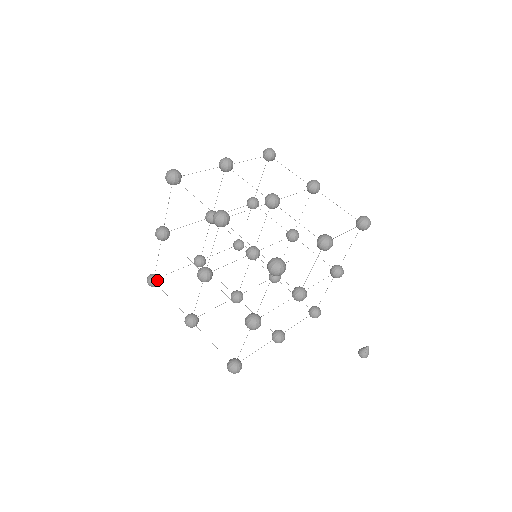
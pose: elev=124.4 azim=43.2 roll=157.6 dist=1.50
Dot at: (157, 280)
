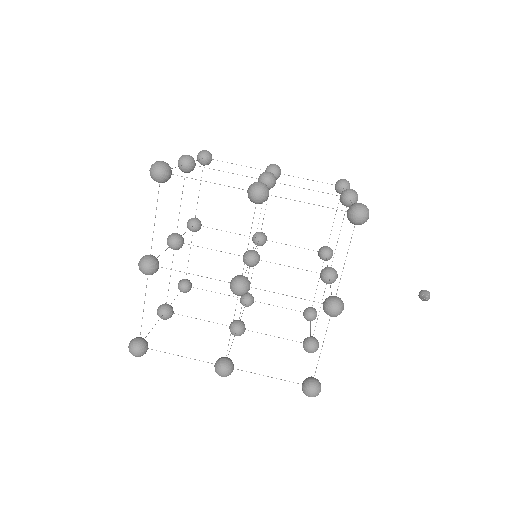
Dot at: (188, 288)
